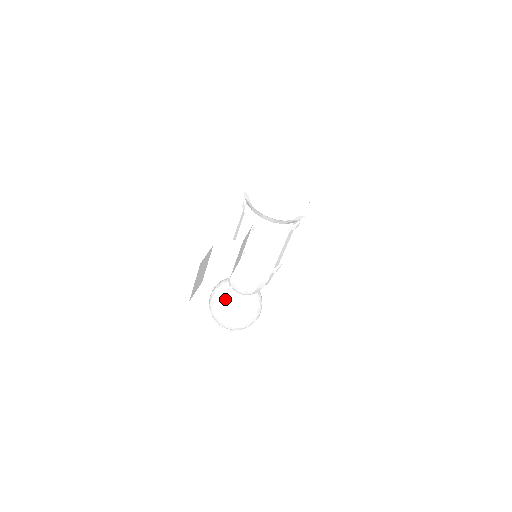
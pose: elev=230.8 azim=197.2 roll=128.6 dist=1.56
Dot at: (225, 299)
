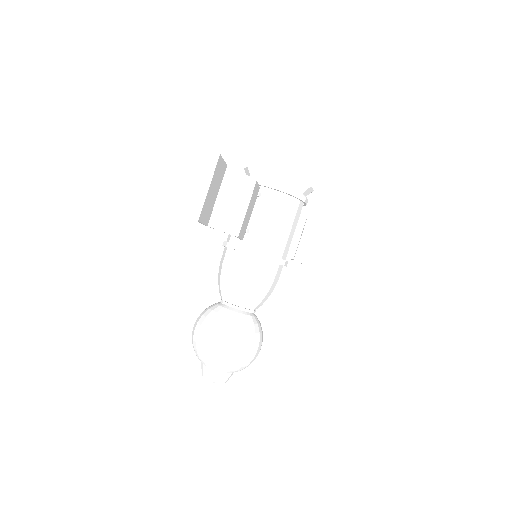
Dot at: (218, 313)
